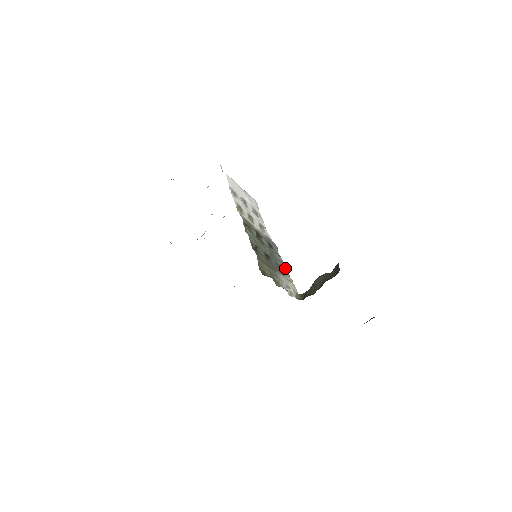
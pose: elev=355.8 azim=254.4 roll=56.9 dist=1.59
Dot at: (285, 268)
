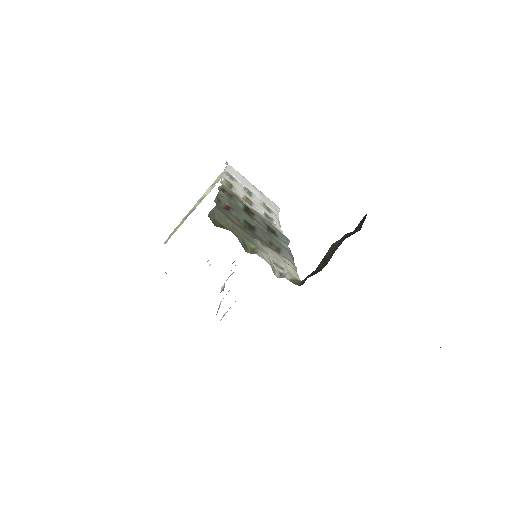
Dot at: (287, 253)
